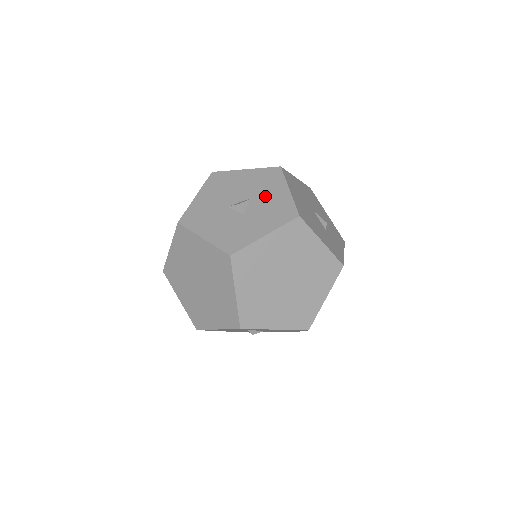
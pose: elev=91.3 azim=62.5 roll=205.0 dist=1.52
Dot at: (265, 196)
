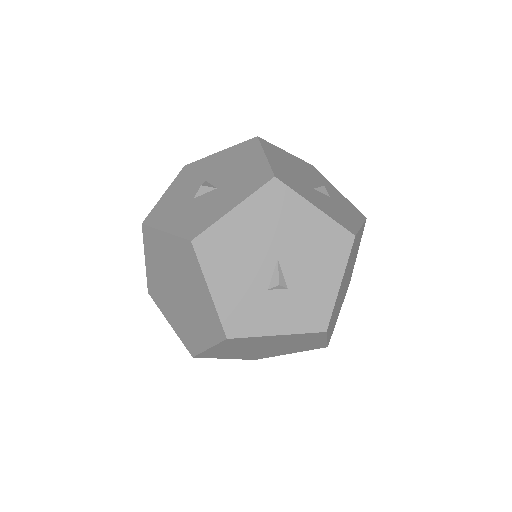
Dot at: (221, 196)
